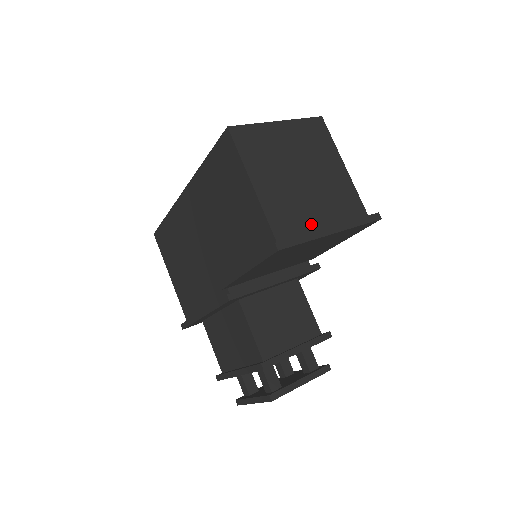
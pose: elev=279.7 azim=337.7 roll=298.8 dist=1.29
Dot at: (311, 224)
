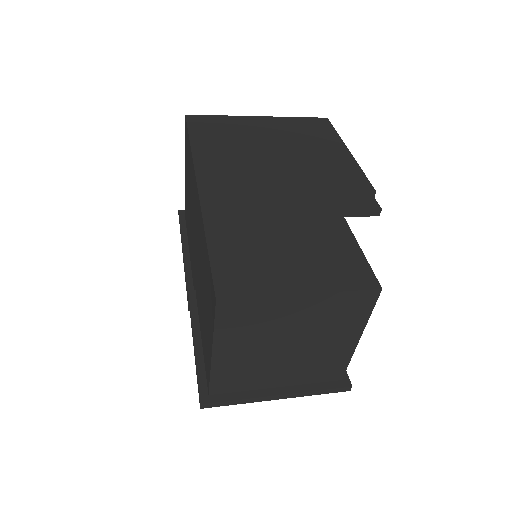
Dot at: (262, 383)
